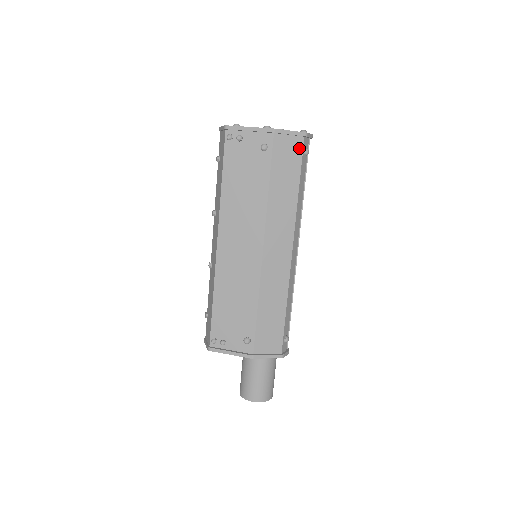
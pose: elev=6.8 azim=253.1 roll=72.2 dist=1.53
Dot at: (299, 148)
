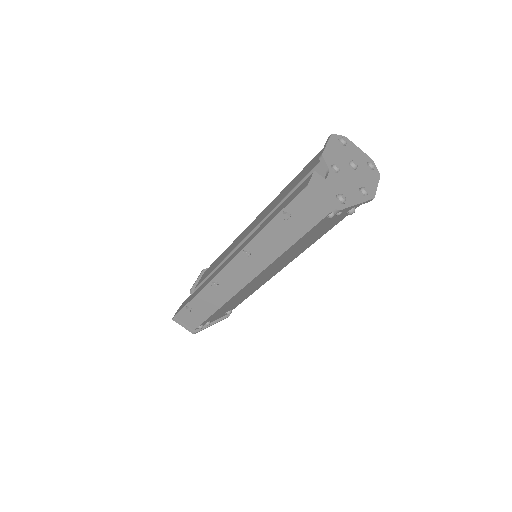
Dot at: occluded
